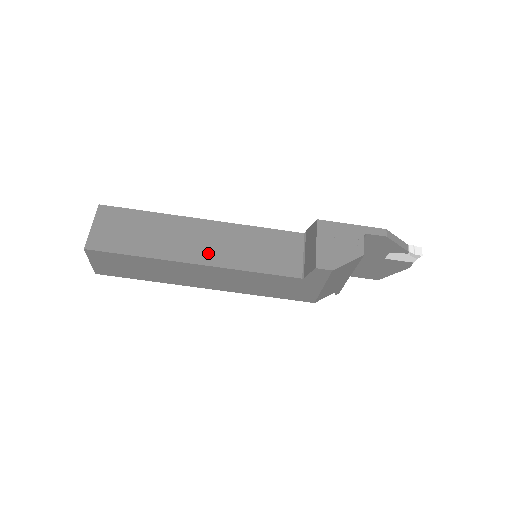
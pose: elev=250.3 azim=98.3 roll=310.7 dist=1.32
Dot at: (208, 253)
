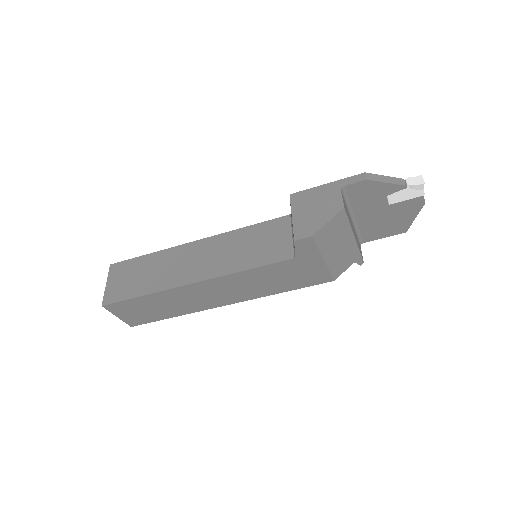
Dot at: (202, 269)
